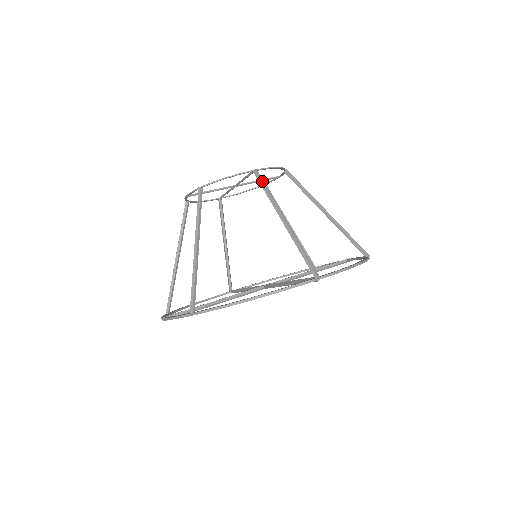
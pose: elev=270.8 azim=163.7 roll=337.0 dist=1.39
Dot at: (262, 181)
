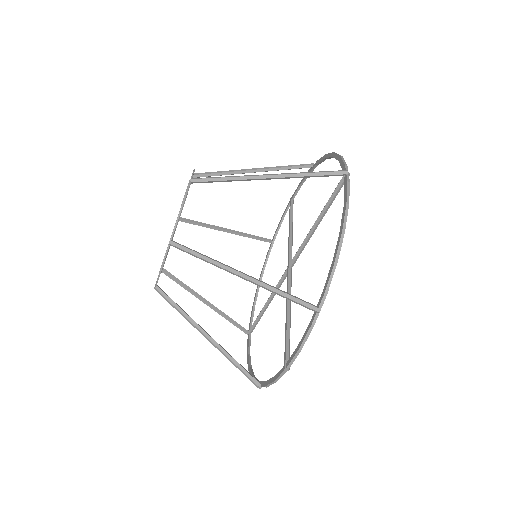
Dot at: (209, 178)
